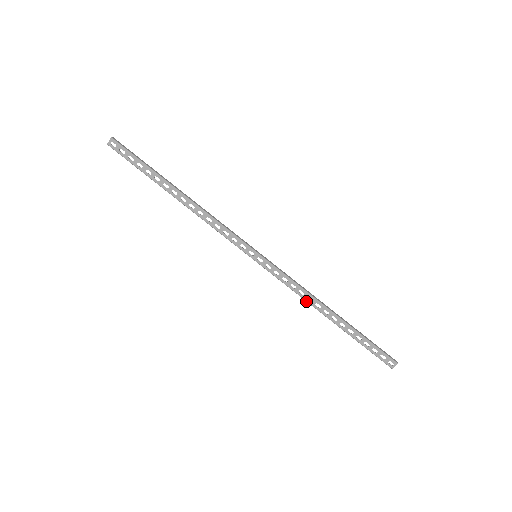
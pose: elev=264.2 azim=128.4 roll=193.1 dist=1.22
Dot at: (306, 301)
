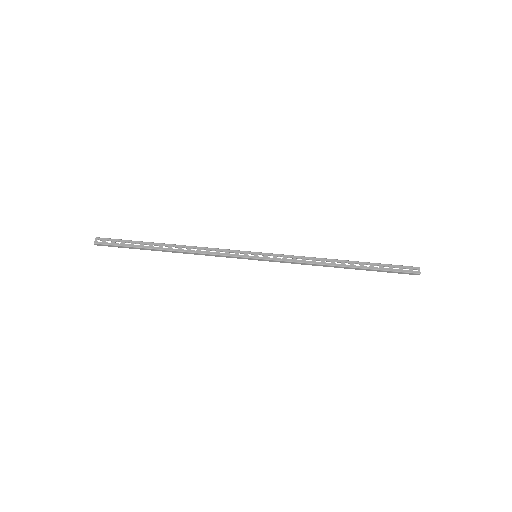
Dot at: (317, 264)
